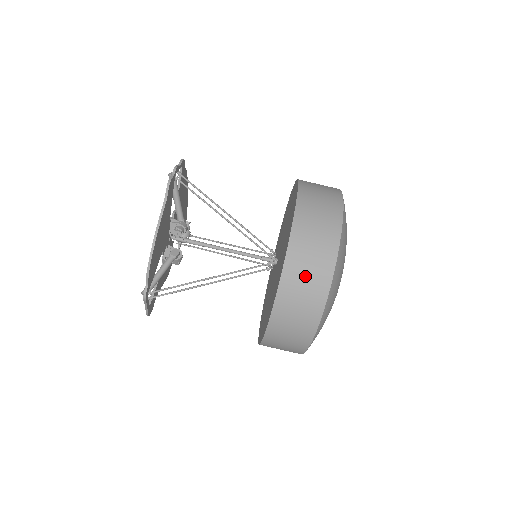
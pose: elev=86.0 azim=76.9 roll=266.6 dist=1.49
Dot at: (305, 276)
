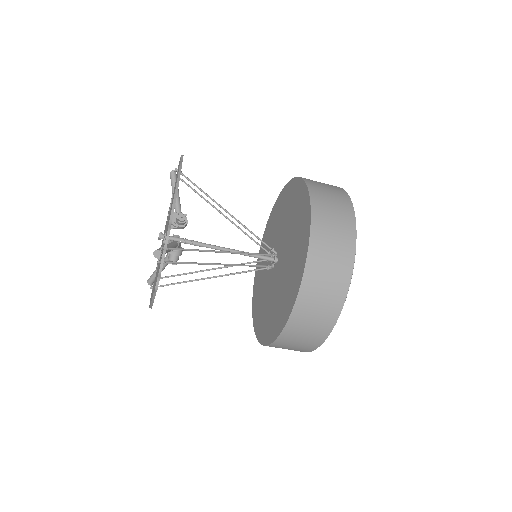
Dot at: occluded
